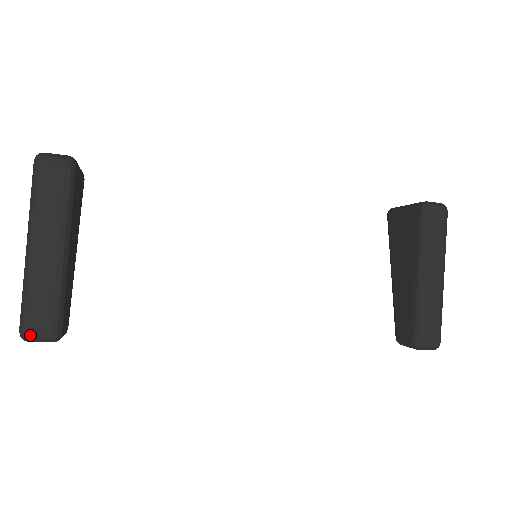
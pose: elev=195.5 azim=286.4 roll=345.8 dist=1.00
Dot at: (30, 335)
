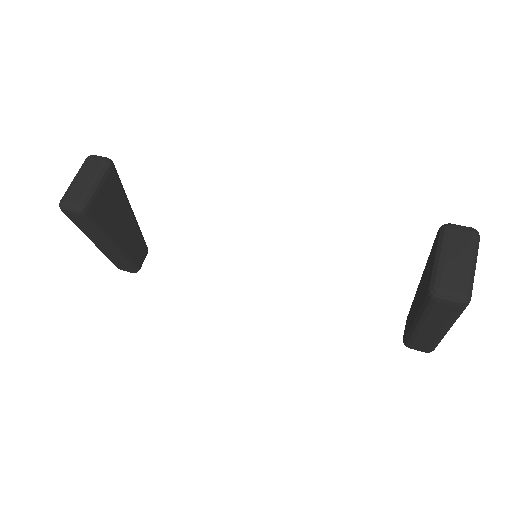
Dot at: occluded
